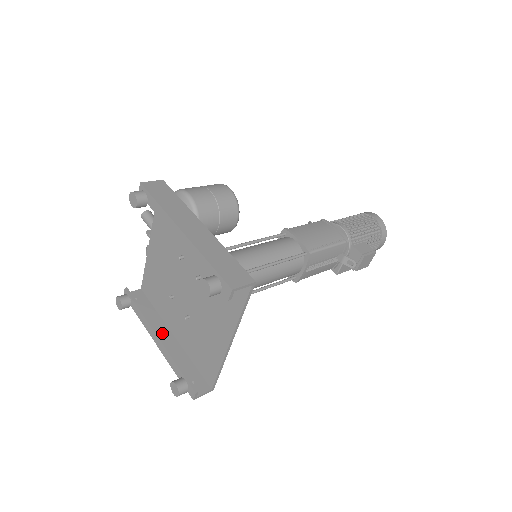
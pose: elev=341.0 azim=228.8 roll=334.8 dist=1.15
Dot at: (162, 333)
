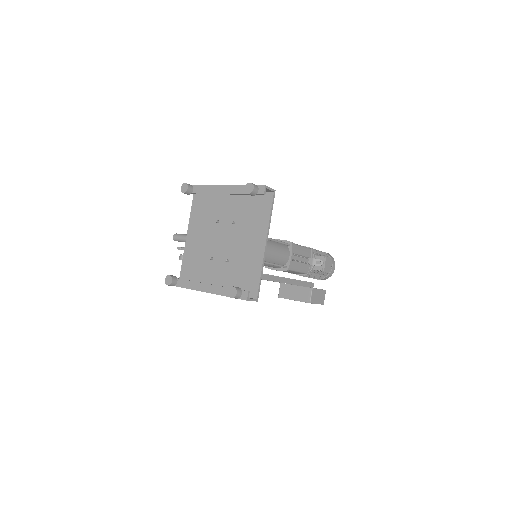
Dot at: occluded
